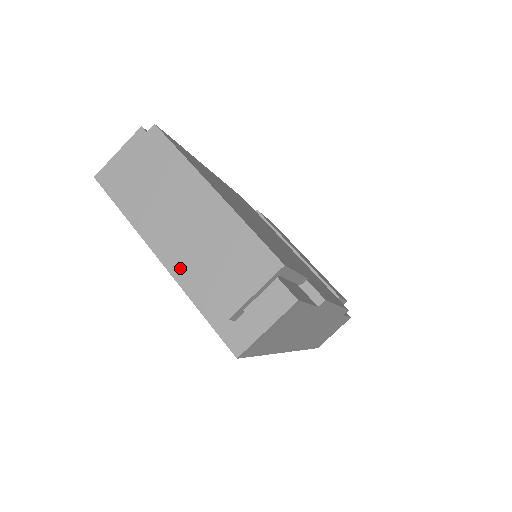
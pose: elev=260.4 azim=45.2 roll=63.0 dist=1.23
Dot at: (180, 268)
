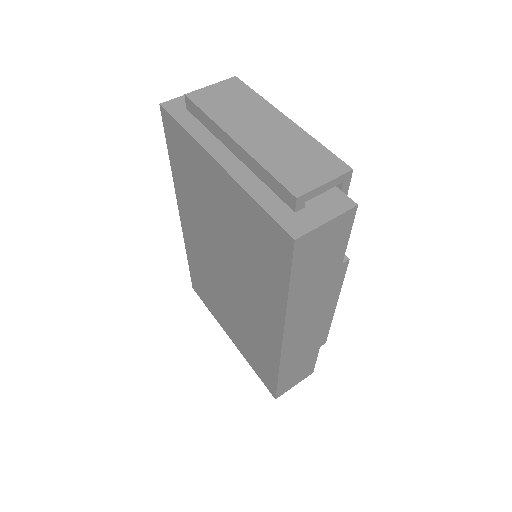
Dot at: (240, 171)
